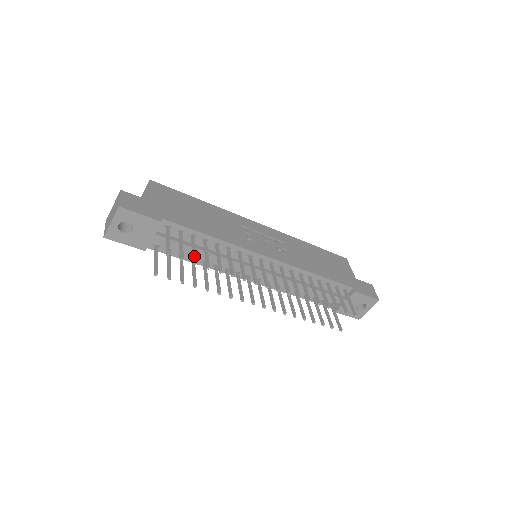
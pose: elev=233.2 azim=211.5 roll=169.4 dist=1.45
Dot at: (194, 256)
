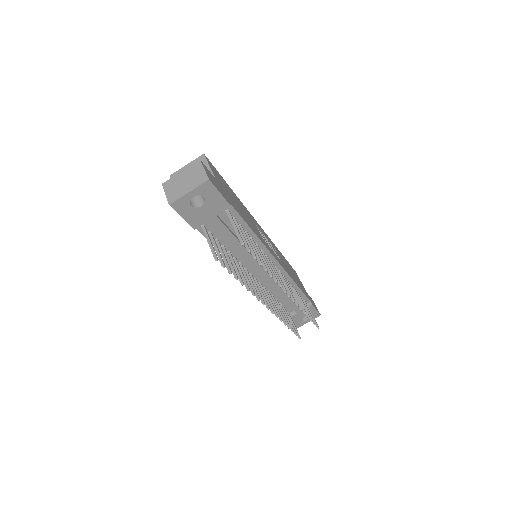
Dot at: occluded
